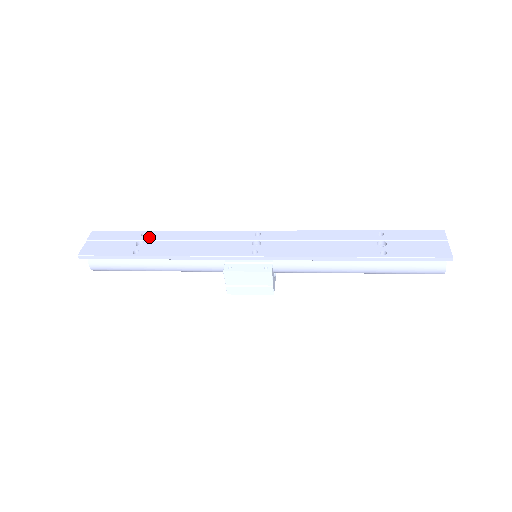
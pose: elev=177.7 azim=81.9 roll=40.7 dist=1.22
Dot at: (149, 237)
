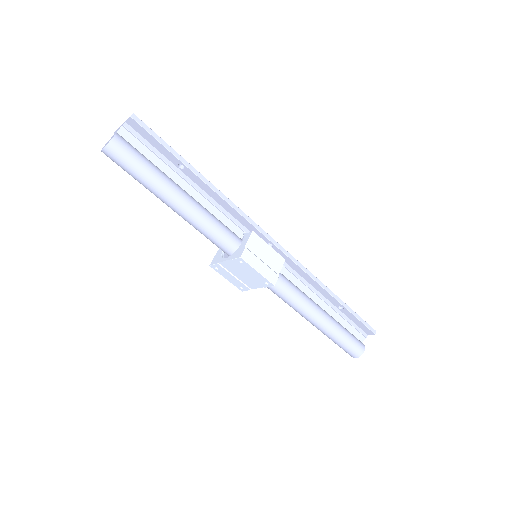
Dot at: occluded
